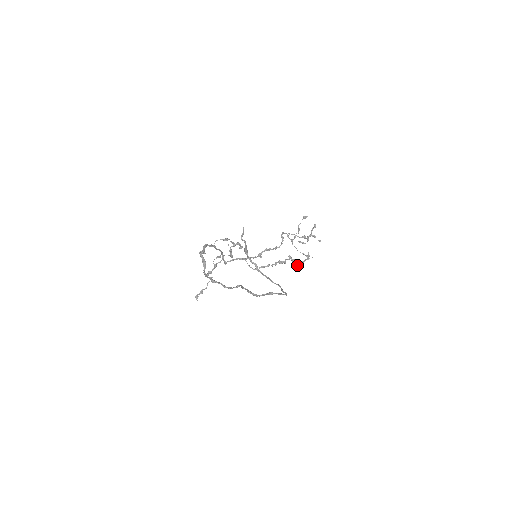
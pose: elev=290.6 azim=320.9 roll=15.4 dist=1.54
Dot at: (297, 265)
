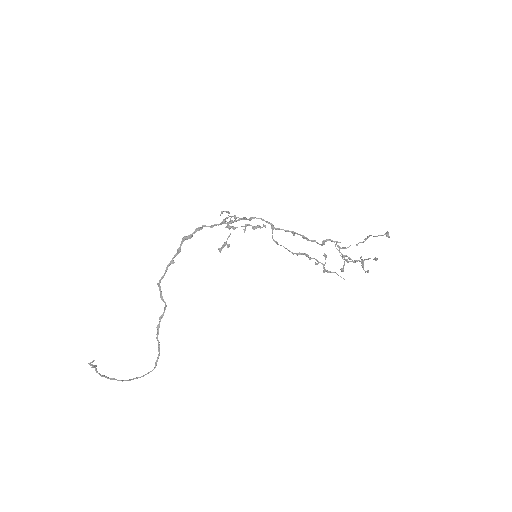
Dot at: (324, 267)
